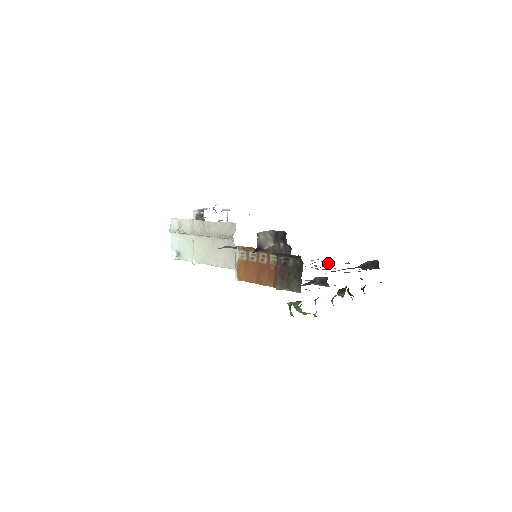
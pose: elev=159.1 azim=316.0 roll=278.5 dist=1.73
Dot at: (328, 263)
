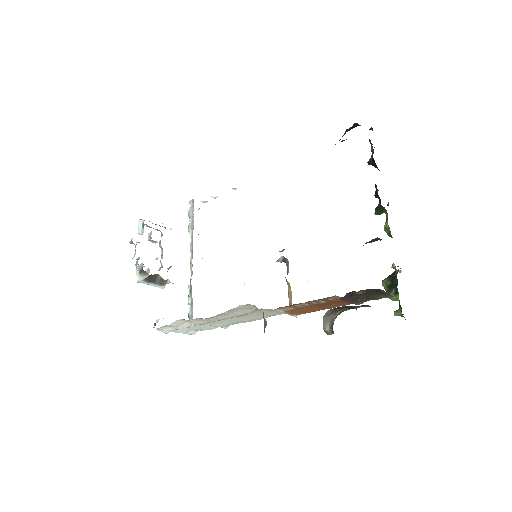
Dot at: occluded
